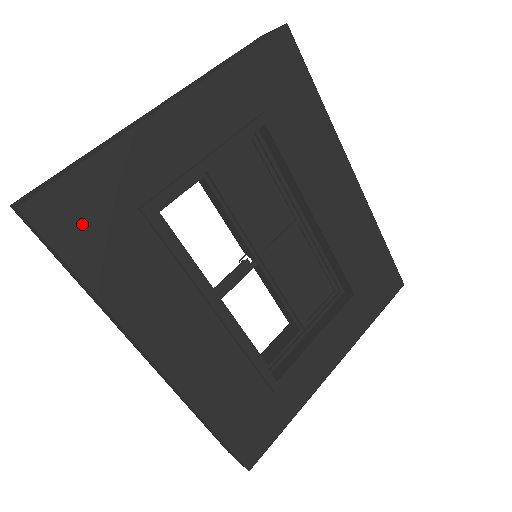
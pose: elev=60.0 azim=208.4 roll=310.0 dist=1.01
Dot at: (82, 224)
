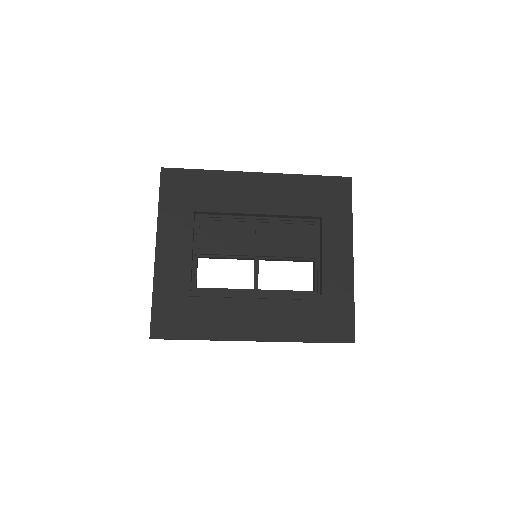
Dot at: (173, 322)
